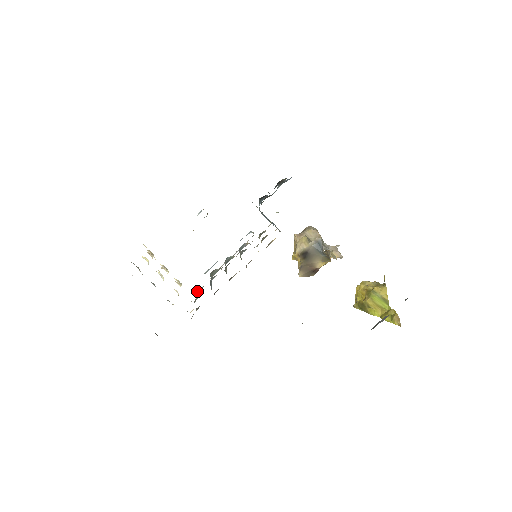
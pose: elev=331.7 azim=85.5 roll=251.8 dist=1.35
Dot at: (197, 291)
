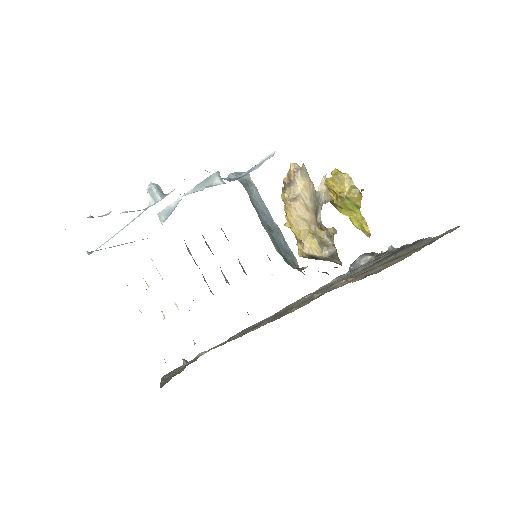
Dot at: occluded
